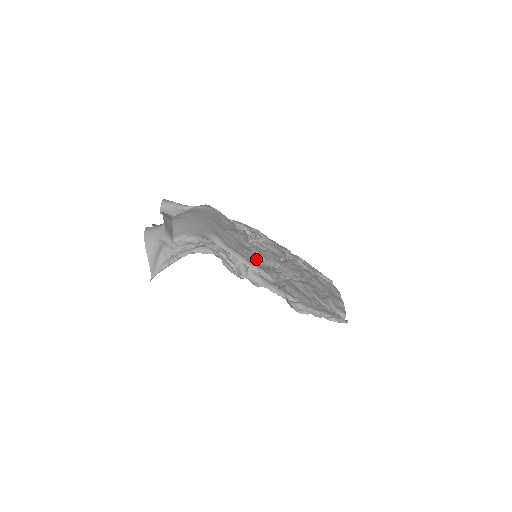
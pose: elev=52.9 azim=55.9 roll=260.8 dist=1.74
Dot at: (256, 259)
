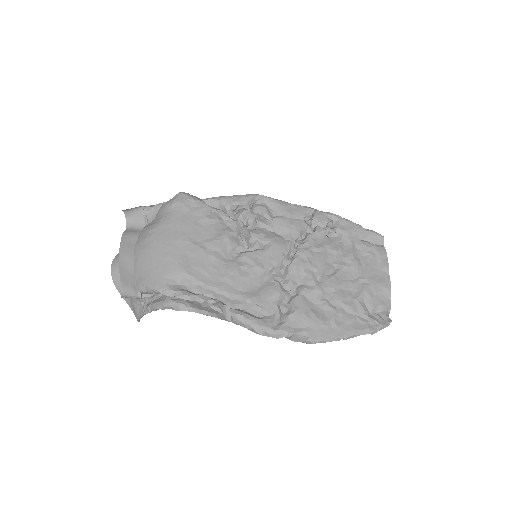
Dot at: (248, 280)
